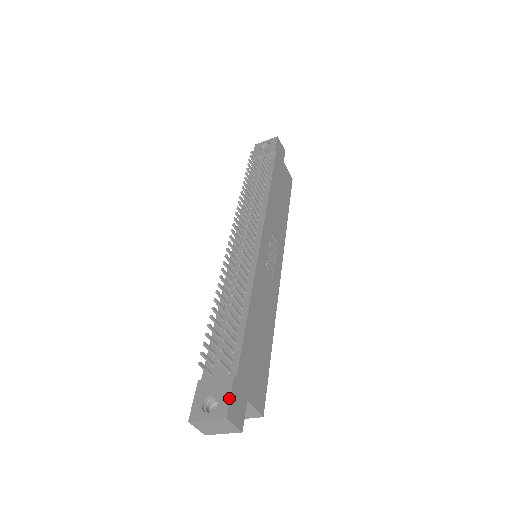
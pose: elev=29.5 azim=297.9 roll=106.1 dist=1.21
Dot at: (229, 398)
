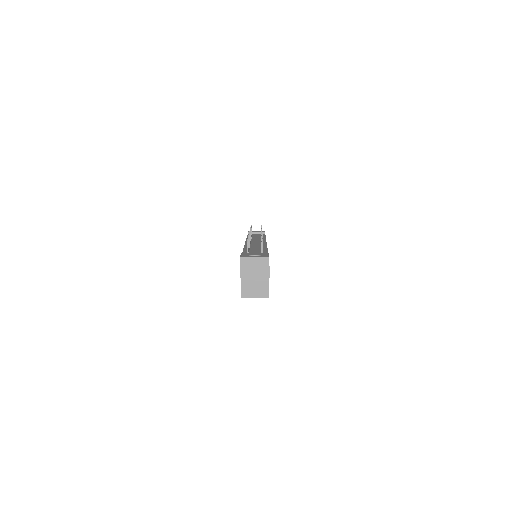
Dot at: (268, 255)
